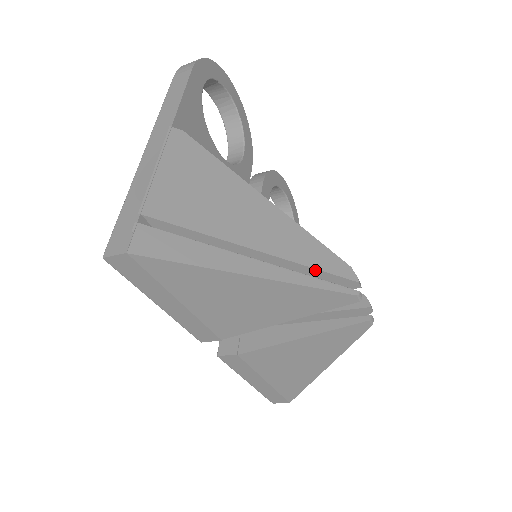
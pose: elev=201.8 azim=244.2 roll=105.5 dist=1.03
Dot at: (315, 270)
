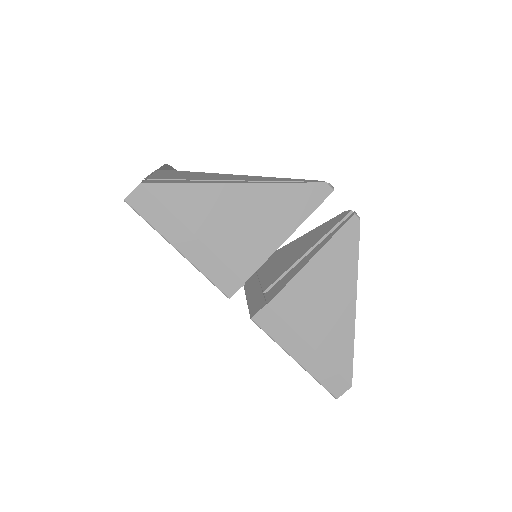
Dot at: occluded
